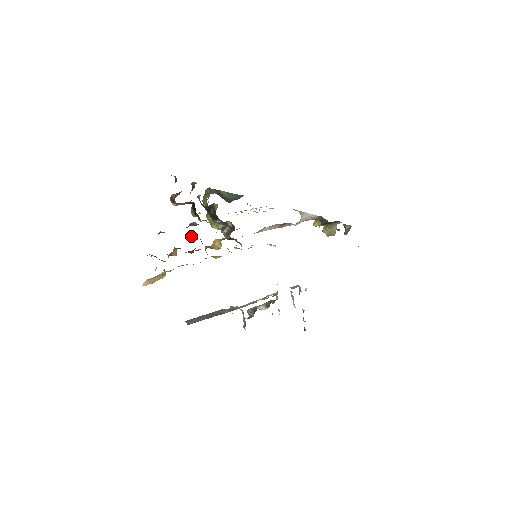
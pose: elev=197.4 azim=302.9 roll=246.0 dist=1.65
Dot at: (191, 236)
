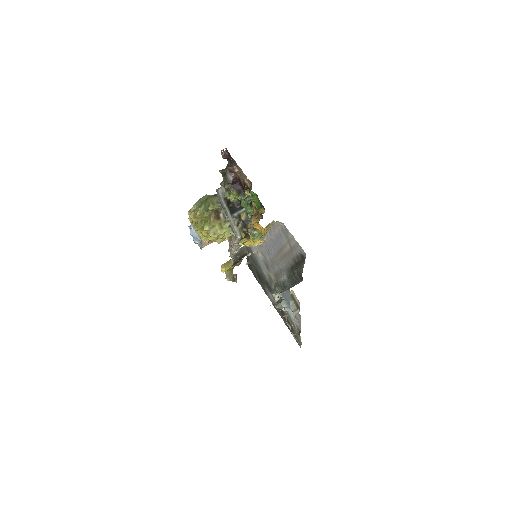
Dot at: (252, 205)
